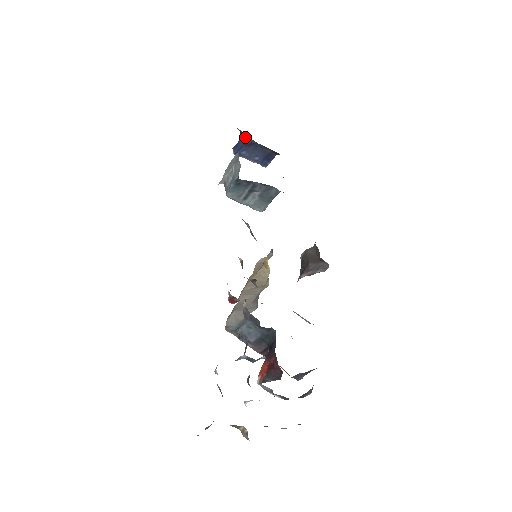
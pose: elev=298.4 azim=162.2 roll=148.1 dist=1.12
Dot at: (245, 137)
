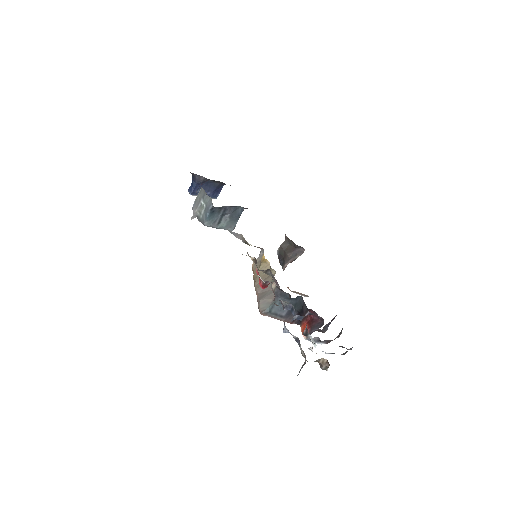
Dot at: (198, 178)
